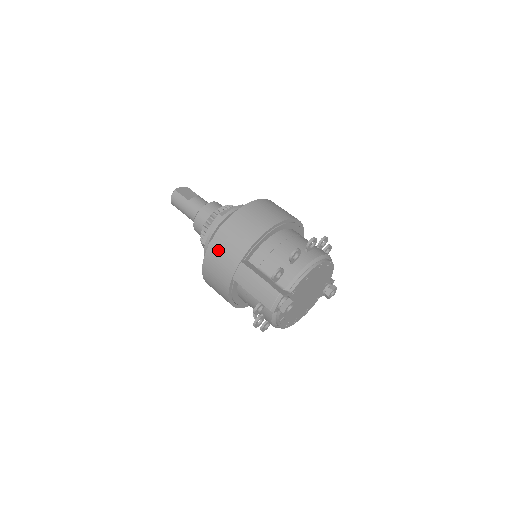
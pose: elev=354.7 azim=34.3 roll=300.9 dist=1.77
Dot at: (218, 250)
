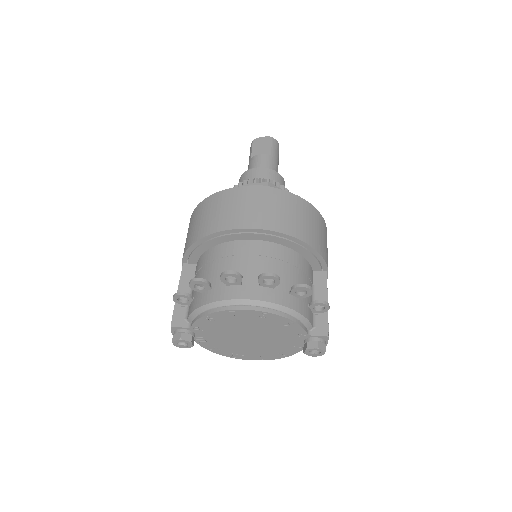
Dot at: occluded
